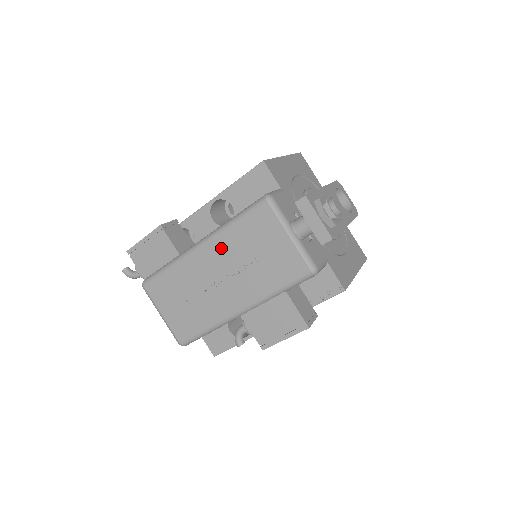
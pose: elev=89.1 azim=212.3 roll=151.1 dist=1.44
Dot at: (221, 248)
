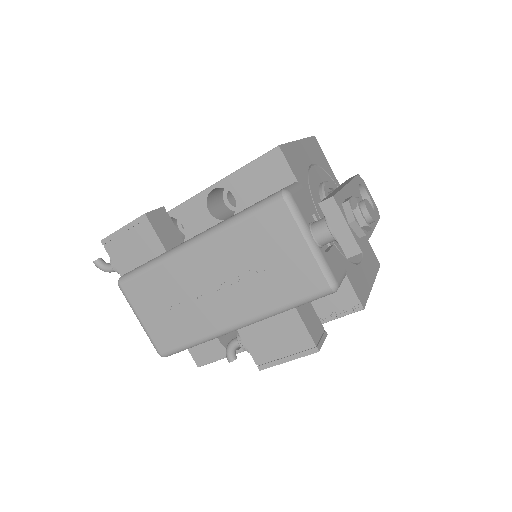
Dot at: (220, 250)
